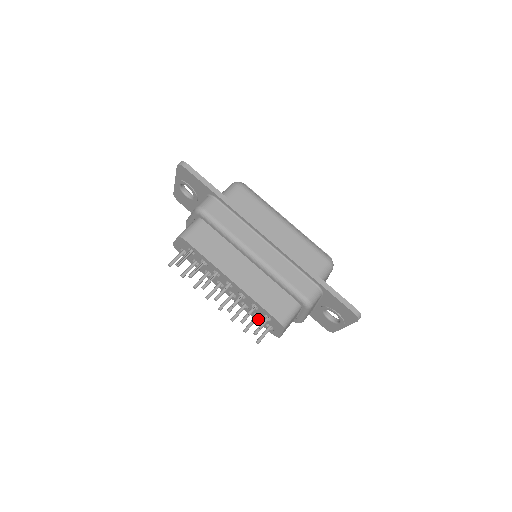
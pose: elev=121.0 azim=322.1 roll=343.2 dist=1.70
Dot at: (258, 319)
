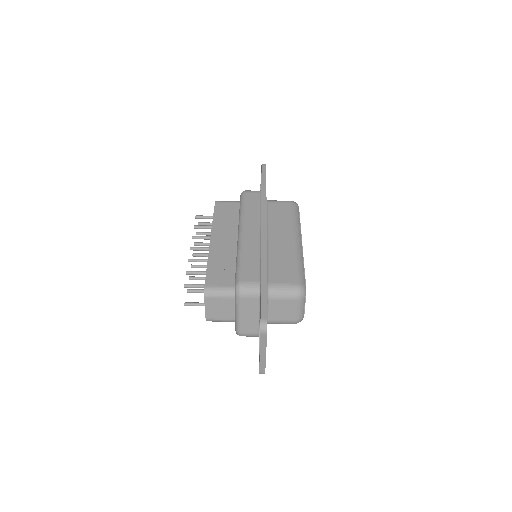
Dot at: occluded
